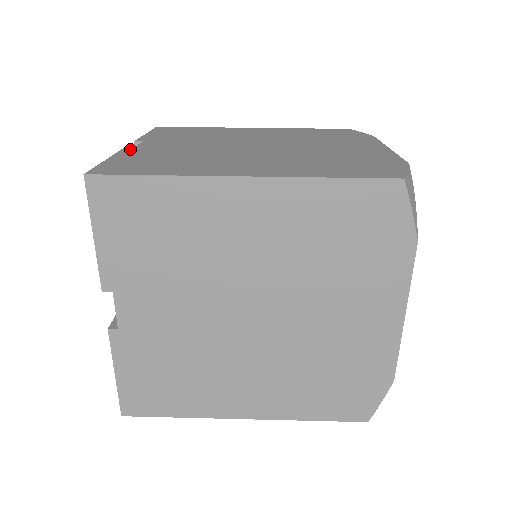
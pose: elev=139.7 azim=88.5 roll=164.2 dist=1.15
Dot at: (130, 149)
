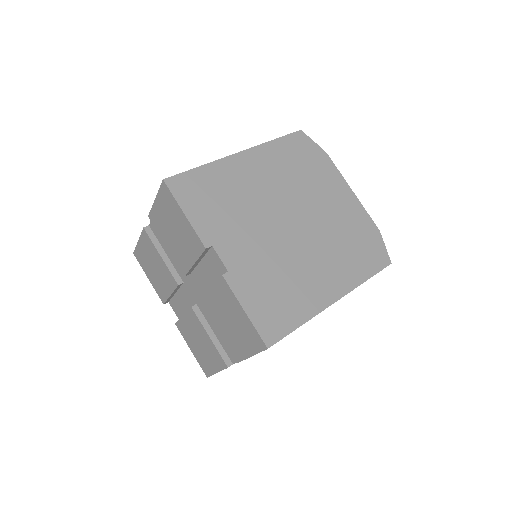
Dot at: (230, 276)
